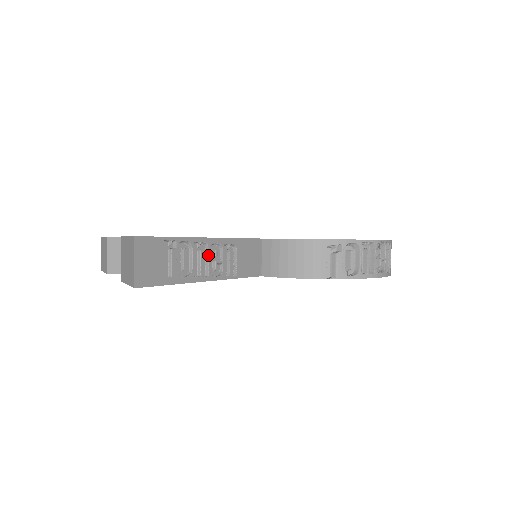
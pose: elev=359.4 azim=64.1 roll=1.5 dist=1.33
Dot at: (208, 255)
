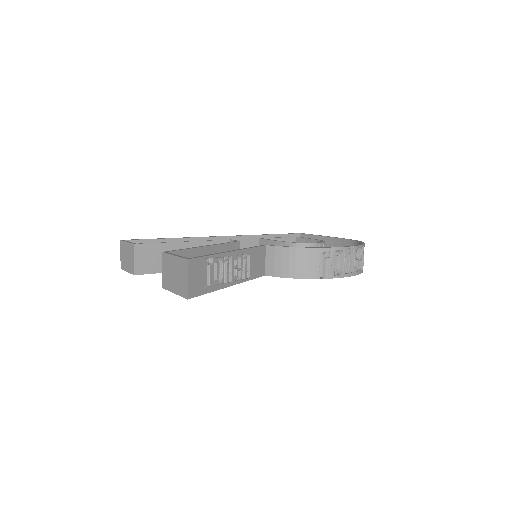
Dot at: (232, 265)
